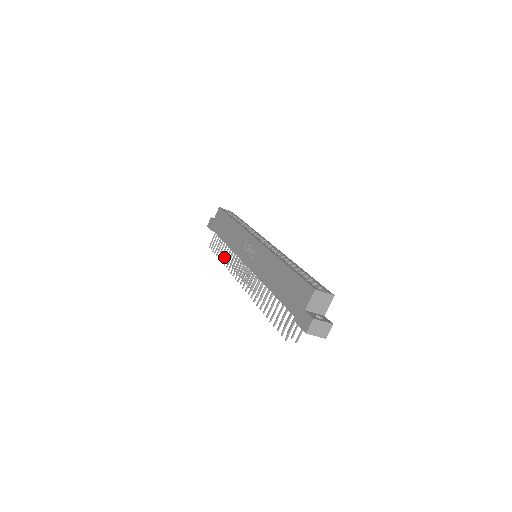
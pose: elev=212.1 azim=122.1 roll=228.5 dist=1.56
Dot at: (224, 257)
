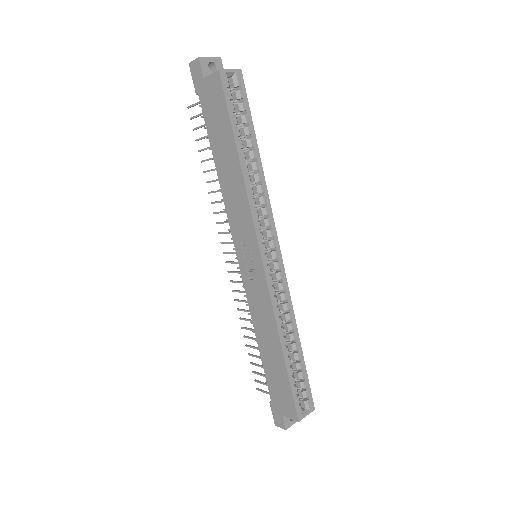
Dot at: occluded
